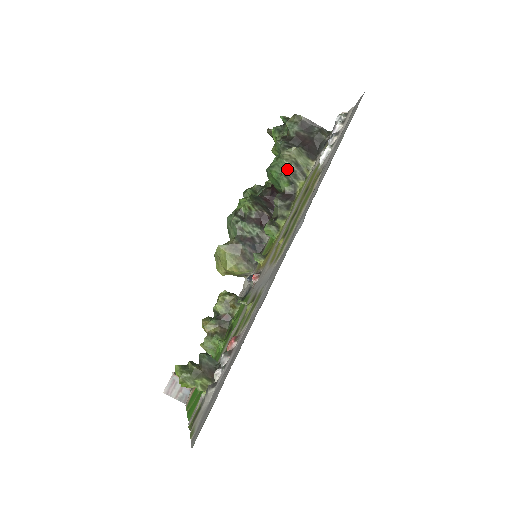
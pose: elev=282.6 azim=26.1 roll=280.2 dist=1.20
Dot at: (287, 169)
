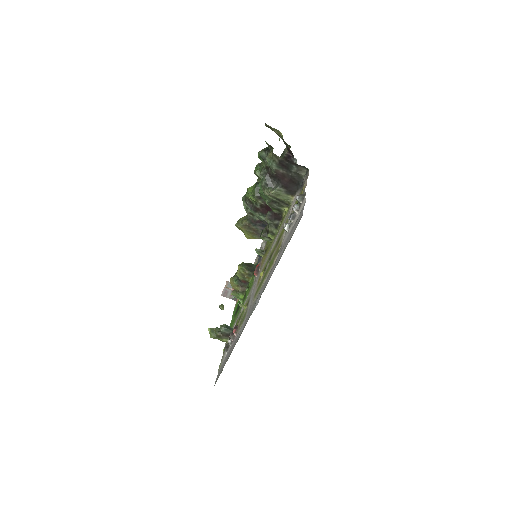
Dot at: (271, 200)
